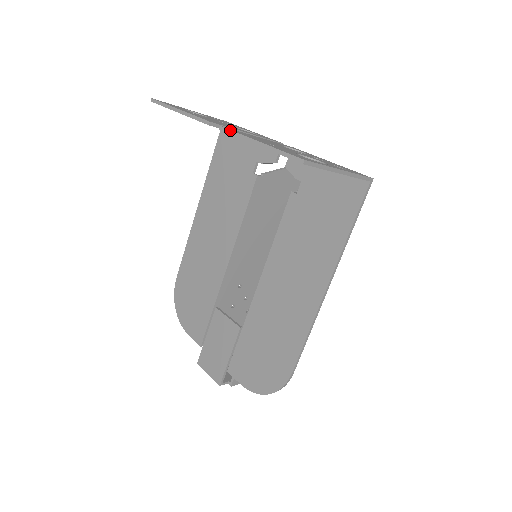
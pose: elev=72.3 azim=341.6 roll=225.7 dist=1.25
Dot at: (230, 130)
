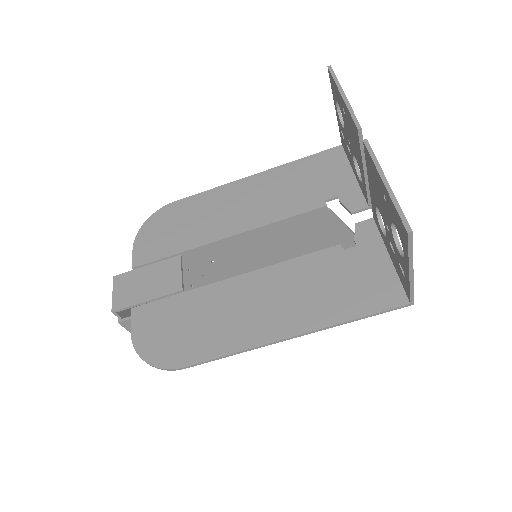
Dot at: (372, 150)
